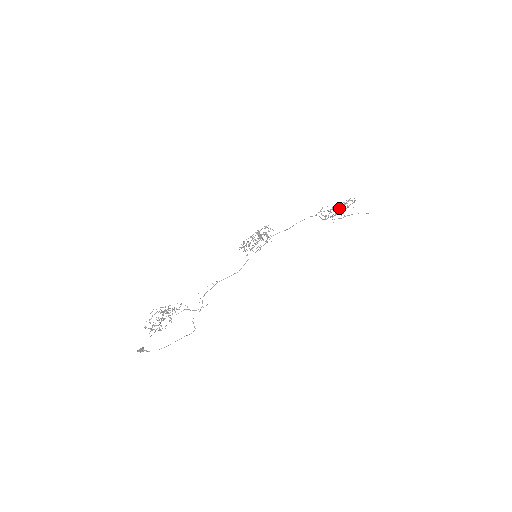
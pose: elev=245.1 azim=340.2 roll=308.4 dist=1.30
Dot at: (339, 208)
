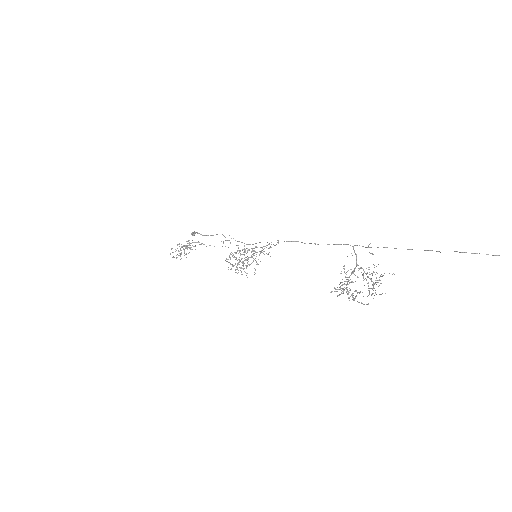
Dot at: (350, 289)
